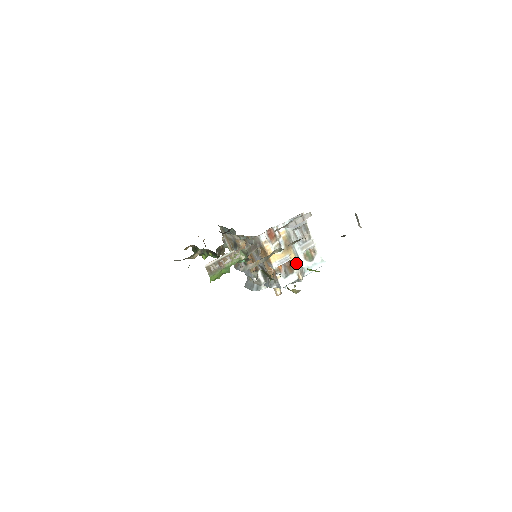
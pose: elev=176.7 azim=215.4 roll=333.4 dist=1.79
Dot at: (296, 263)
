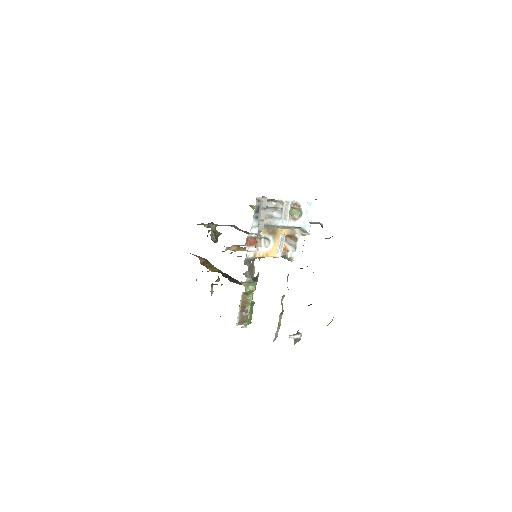
Dot at: (292, 231)
